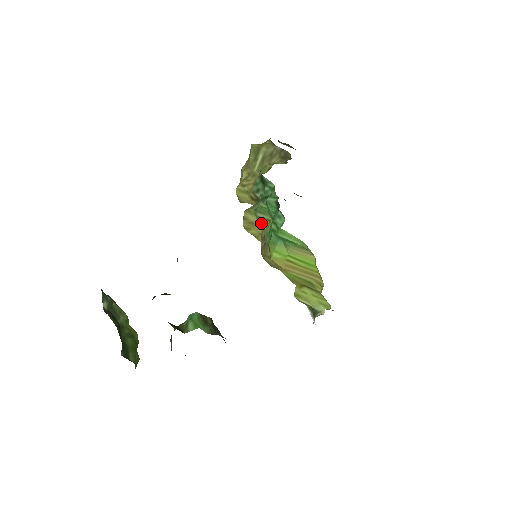
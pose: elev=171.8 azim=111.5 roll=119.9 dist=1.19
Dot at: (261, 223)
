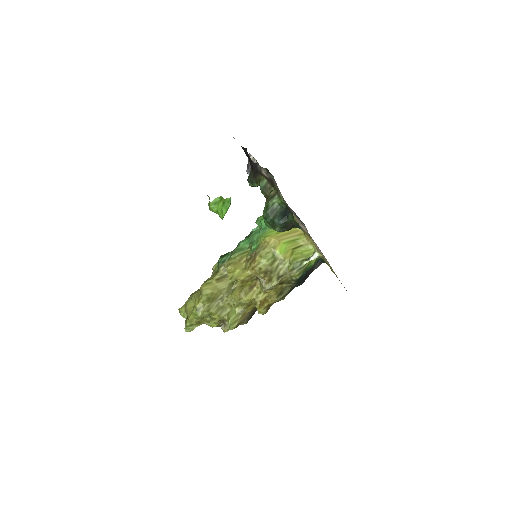
Dot at: (242, 257)
